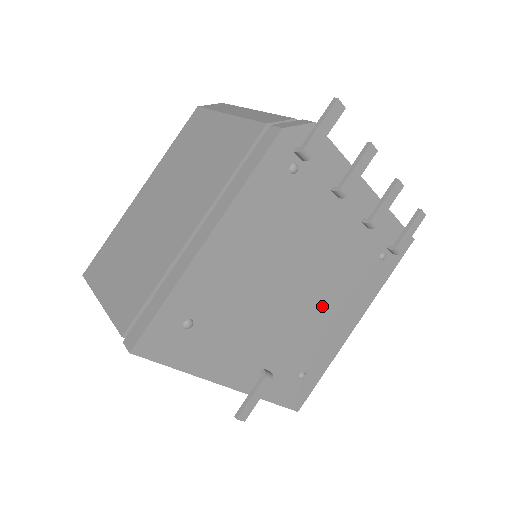
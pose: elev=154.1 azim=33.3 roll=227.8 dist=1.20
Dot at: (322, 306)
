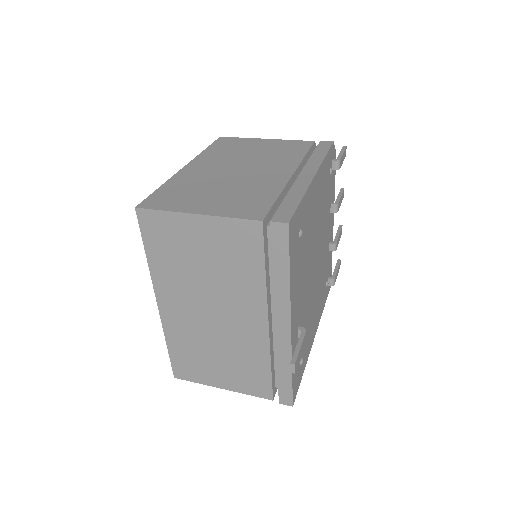
Dot at: (315, 297)
